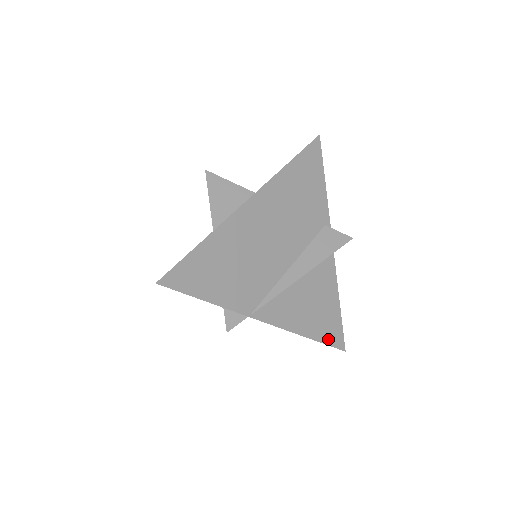
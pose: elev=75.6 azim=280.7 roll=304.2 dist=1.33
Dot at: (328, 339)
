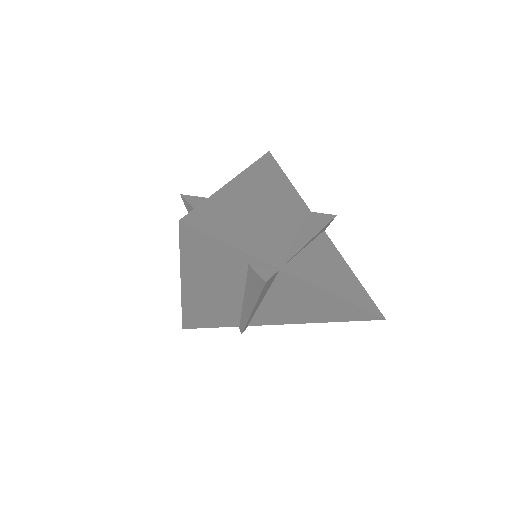
Dot at: (363, 305)
